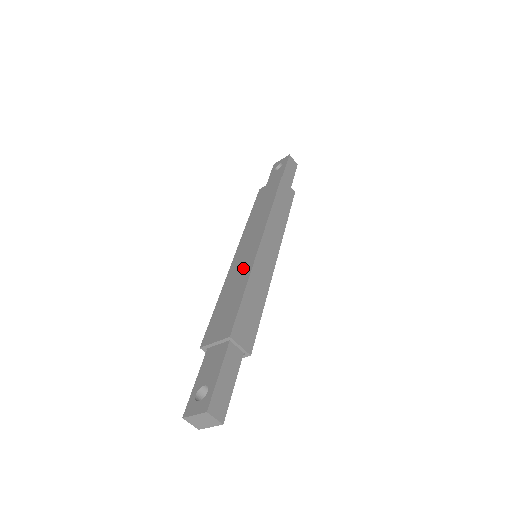
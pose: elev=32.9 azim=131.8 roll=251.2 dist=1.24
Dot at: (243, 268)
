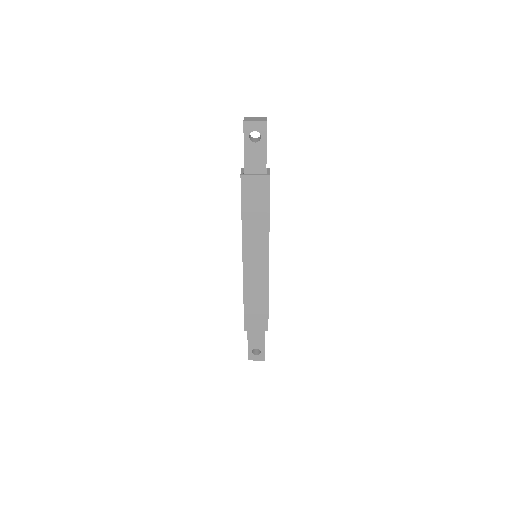
Dot at: (259, 282)
